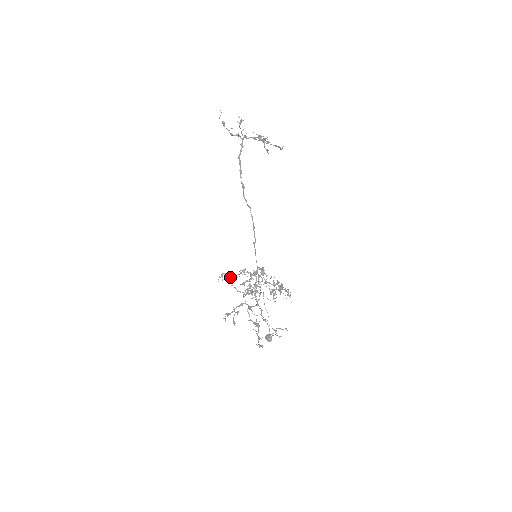
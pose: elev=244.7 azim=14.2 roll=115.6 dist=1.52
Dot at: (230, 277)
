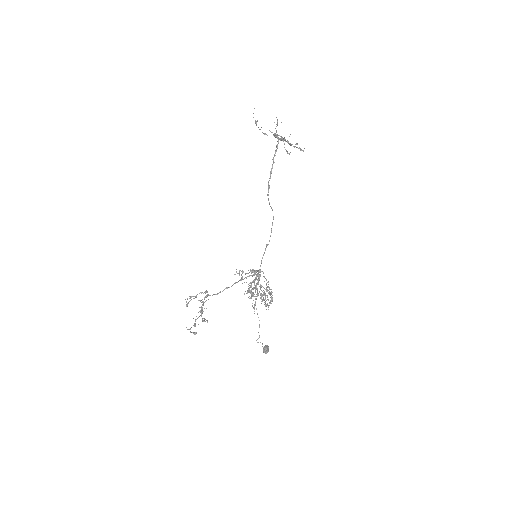
Dot at: (241, 274)
